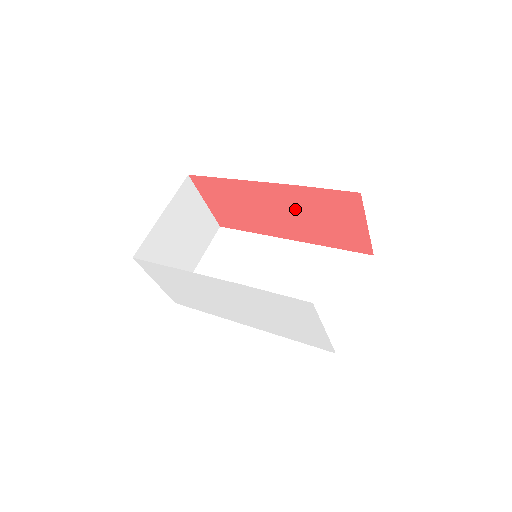
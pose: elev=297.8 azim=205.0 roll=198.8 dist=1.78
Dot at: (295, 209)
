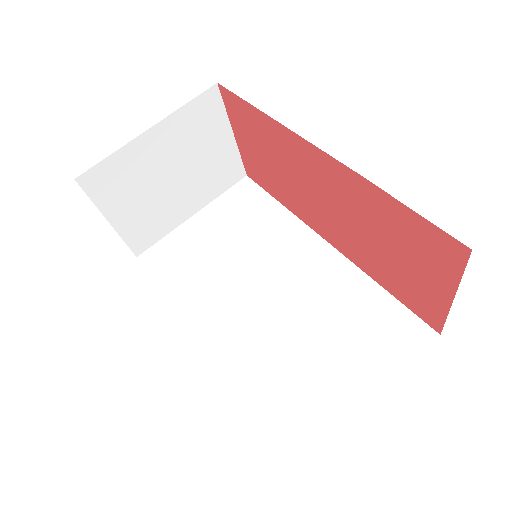
Dot at: (350, 210)
